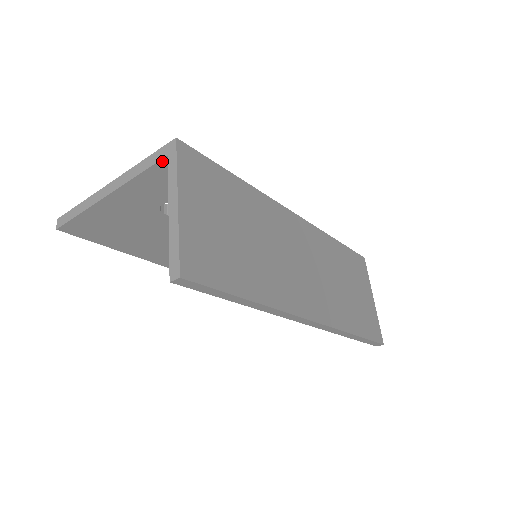
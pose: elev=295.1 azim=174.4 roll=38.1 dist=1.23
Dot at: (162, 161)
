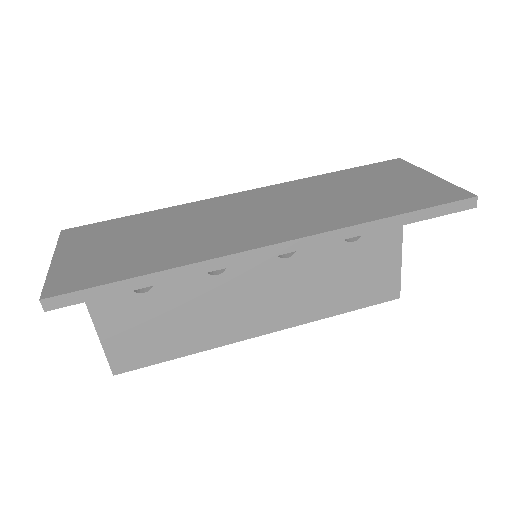
Dot at: occluded
